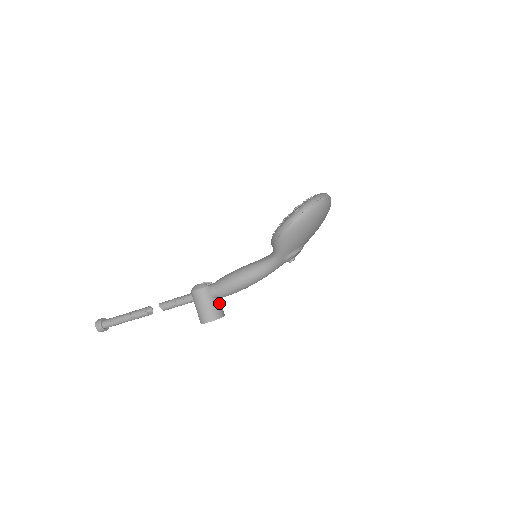
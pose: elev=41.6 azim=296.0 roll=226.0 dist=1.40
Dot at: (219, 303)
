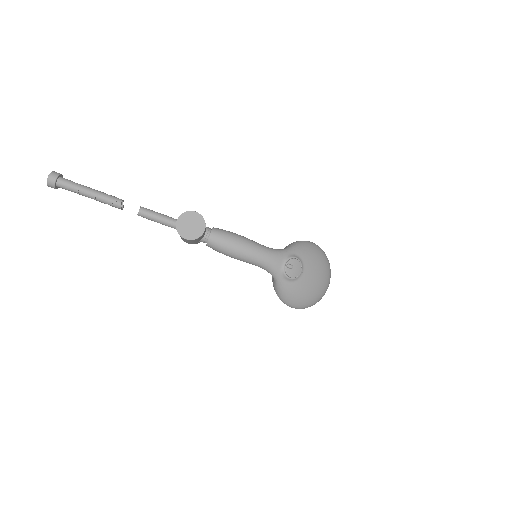
Dot at: (205, 232)
